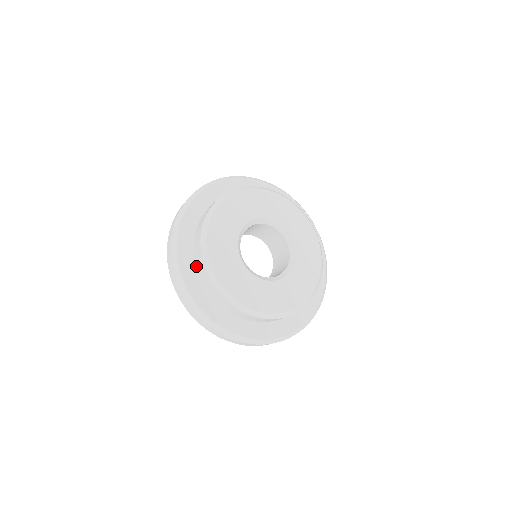
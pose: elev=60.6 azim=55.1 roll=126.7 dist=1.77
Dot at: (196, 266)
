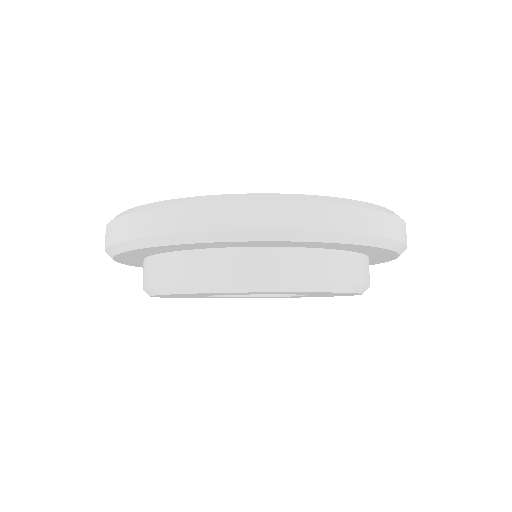
Dot at: occluded
